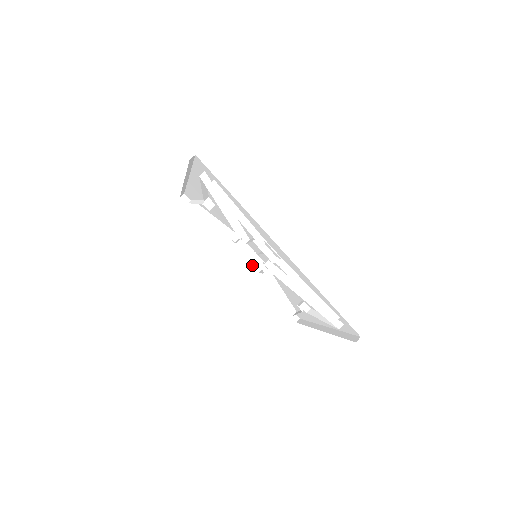
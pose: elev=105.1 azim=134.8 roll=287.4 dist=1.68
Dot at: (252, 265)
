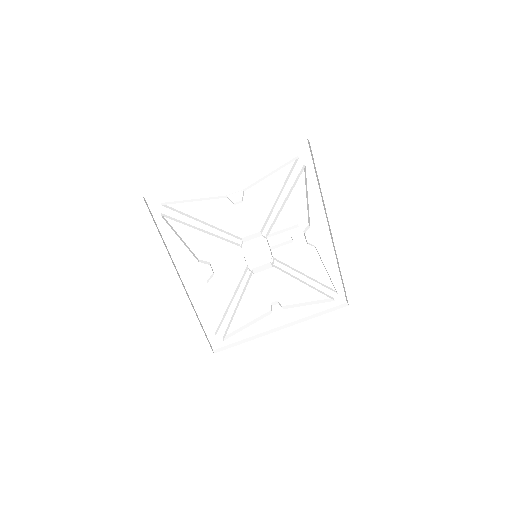
Dot at: occluded
